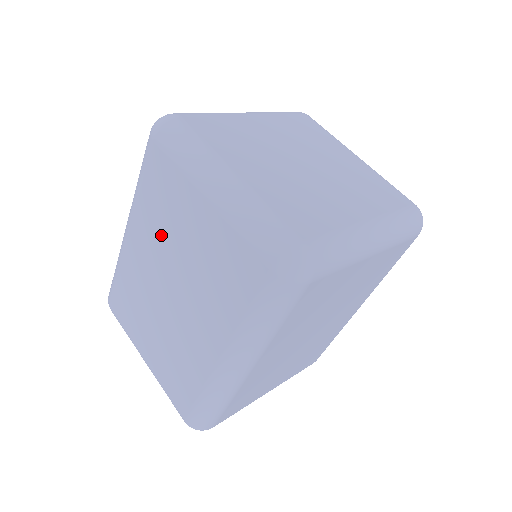
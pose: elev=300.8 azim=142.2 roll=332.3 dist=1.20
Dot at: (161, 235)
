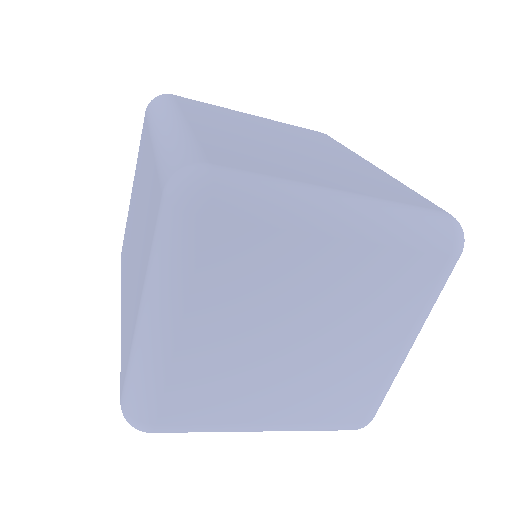
Dot at: (144, 215)
